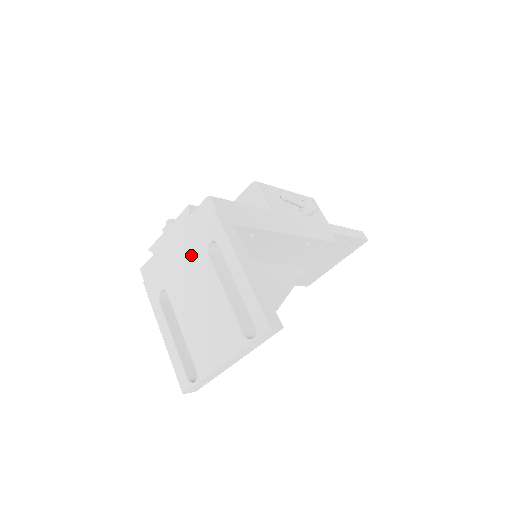
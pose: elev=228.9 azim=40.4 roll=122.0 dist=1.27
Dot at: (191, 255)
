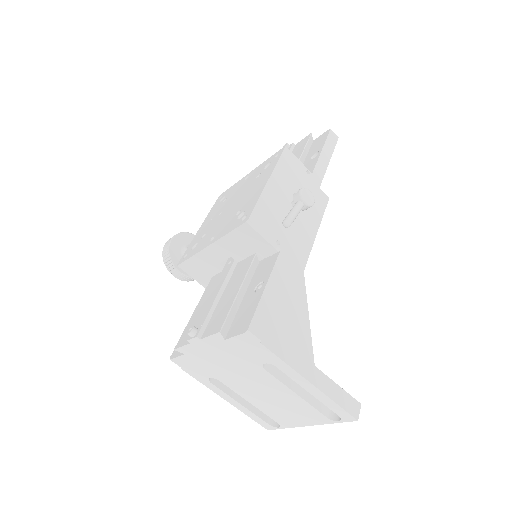
Dot at: (241, 366)
